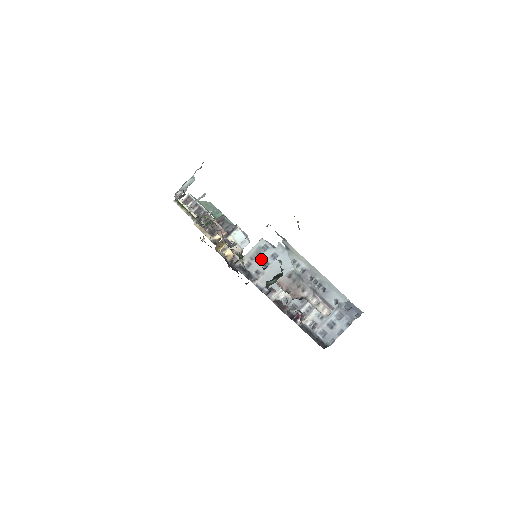
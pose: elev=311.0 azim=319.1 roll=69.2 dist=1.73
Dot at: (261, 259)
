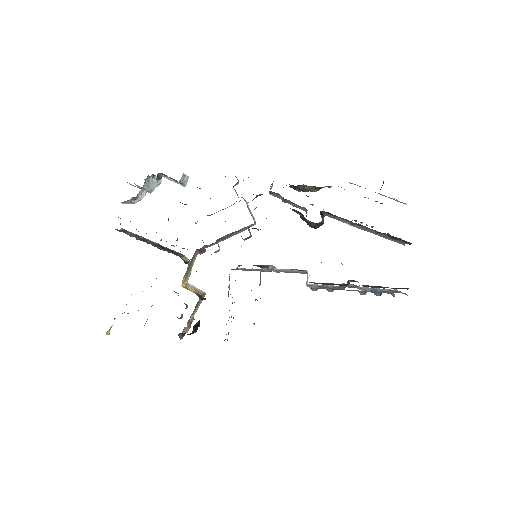
Dot at: occluded
